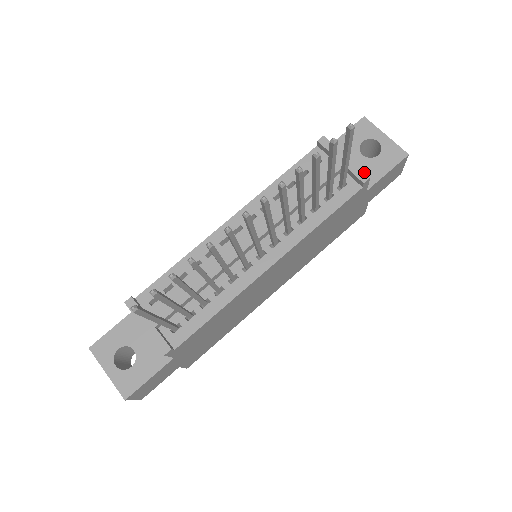
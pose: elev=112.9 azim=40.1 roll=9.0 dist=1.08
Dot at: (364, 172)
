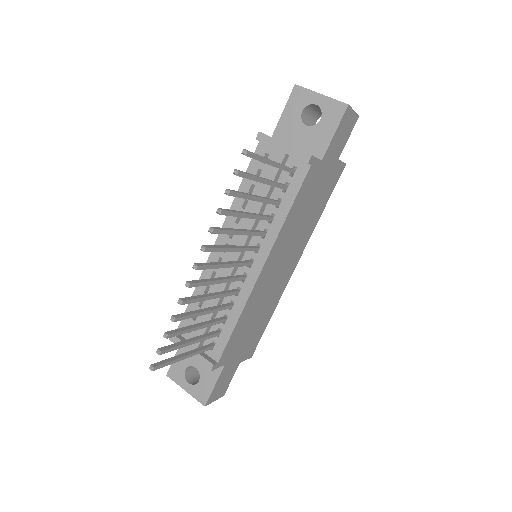
Dot at: (305, 152)
